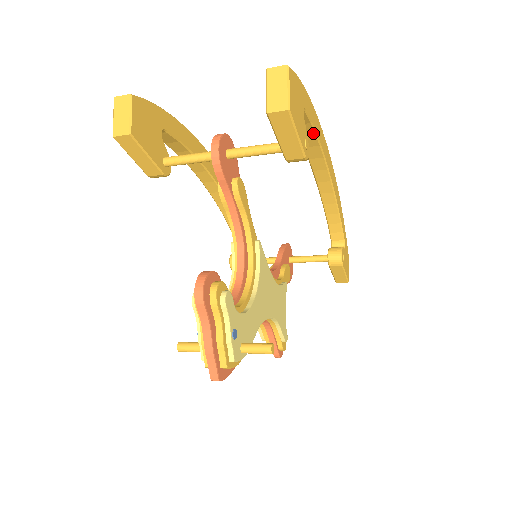
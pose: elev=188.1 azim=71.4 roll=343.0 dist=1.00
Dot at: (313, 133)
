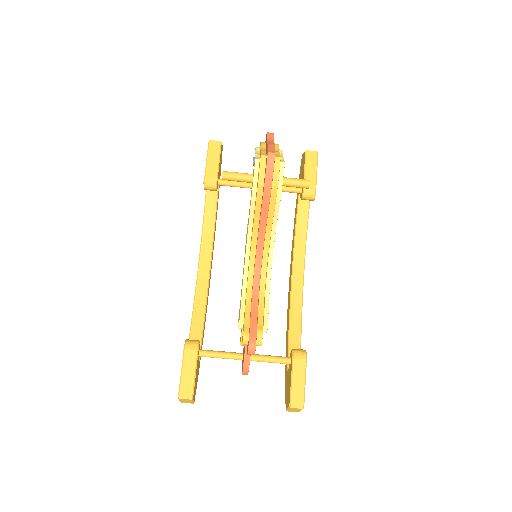
Dot at: (306, 226)
